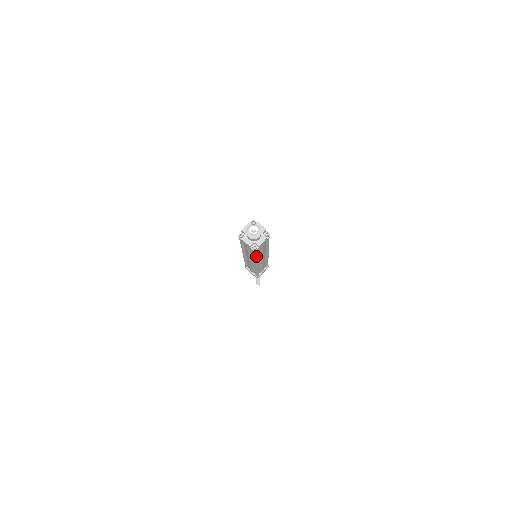
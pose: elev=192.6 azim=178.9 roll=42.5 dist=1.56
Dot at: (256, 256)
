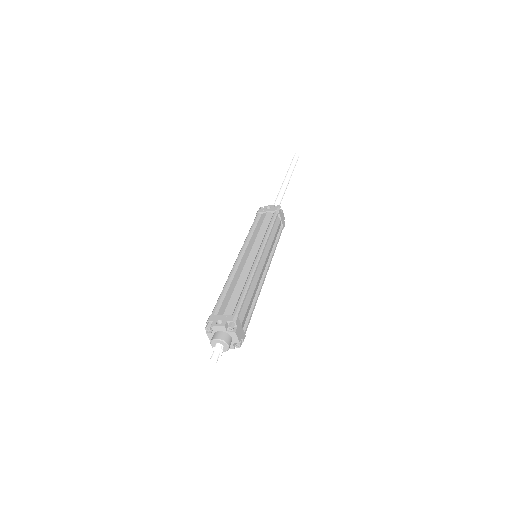
Dot at: (252, 313)
